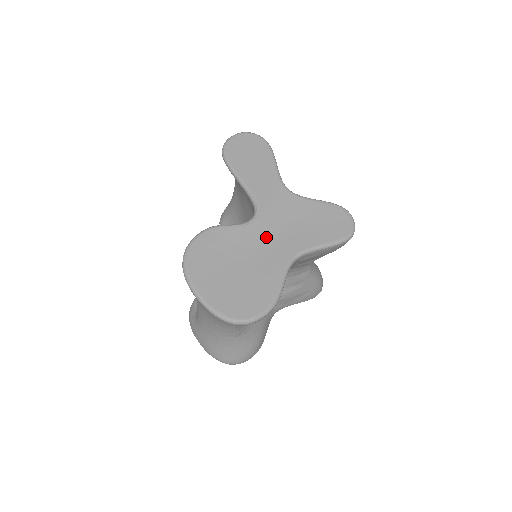
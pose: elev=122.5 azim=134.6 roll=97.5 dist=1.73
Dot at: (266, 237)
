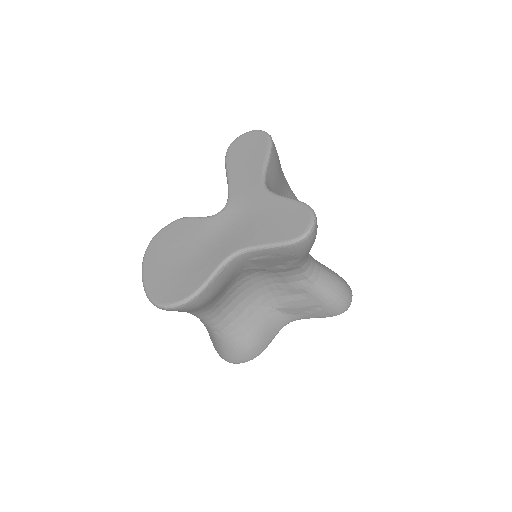
Dot at: (221, 231)
